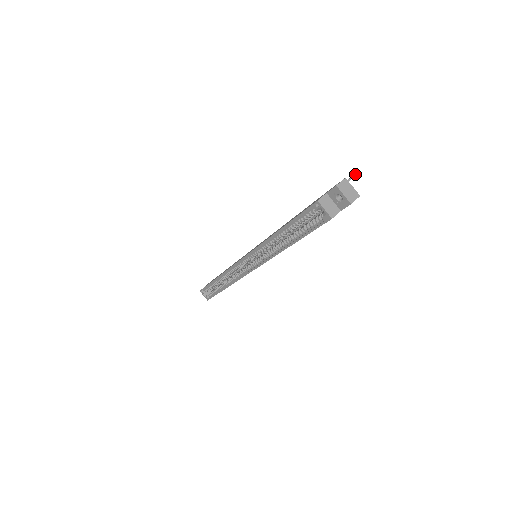
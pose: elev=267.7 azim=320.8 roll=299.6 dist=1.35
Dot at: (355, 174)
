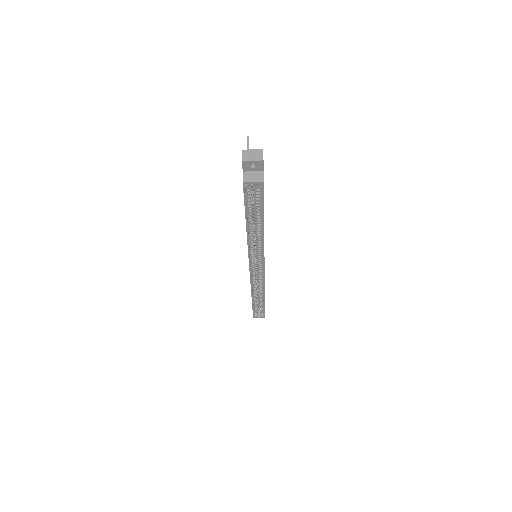
Dot at: (247, 140)
